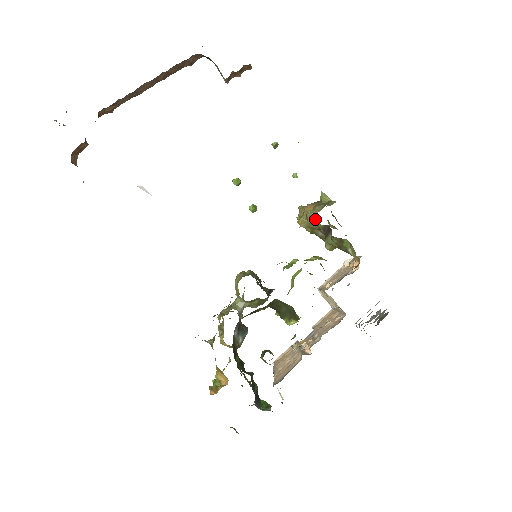
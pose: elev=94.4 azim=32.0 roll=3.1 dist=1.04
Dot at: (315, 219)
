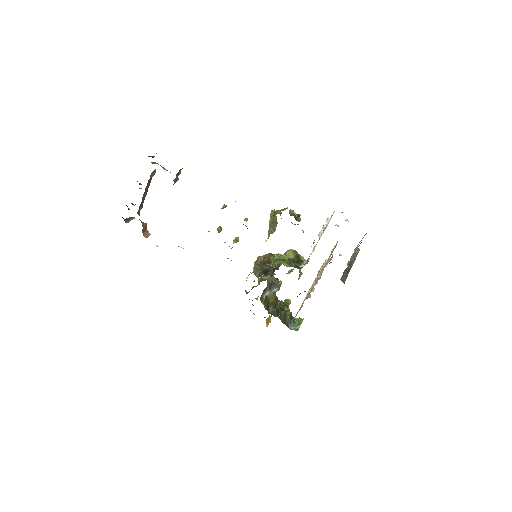
Dot at: occluded
